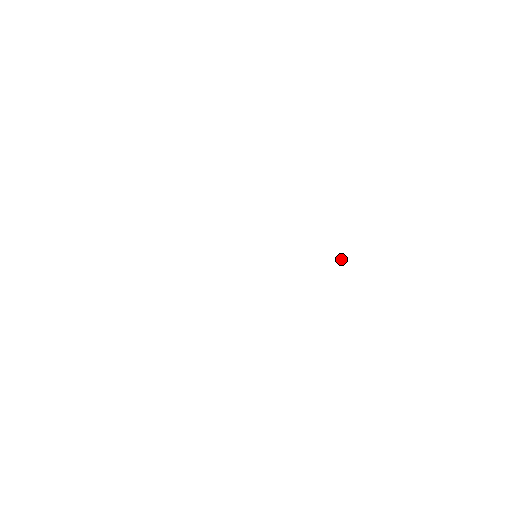
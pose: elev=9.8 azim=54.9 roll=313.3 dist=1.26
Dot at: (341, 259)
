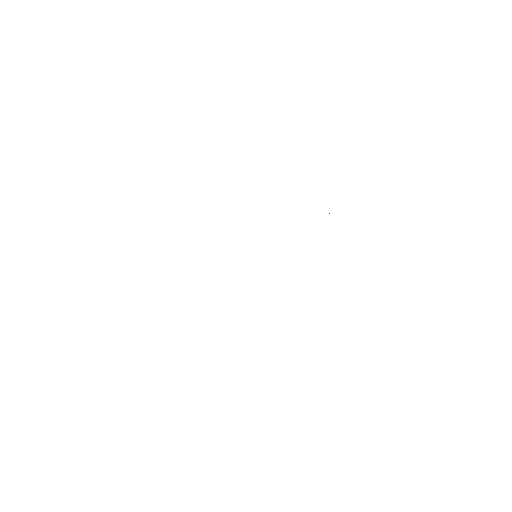
Dot at: (329, 213)
